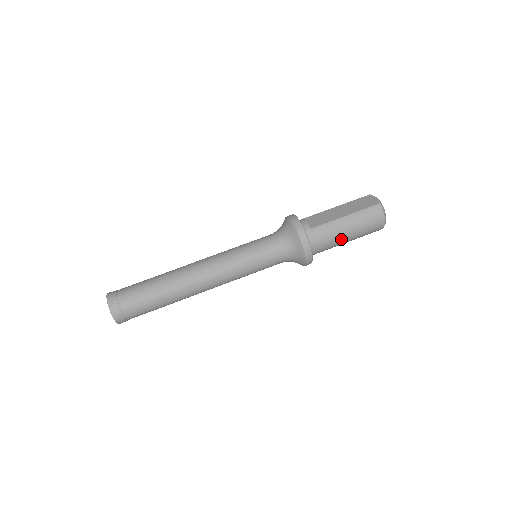
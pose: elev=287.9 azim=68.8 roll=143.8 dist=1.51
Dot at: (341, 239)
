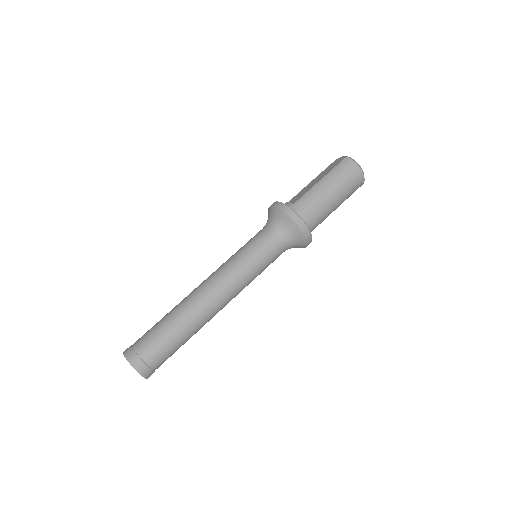
Dot at: (328, 202)
